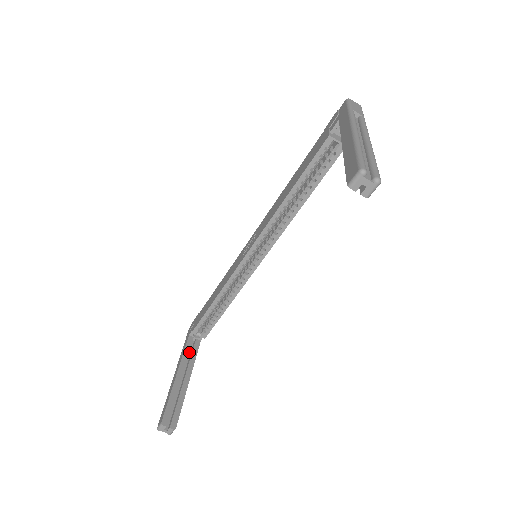
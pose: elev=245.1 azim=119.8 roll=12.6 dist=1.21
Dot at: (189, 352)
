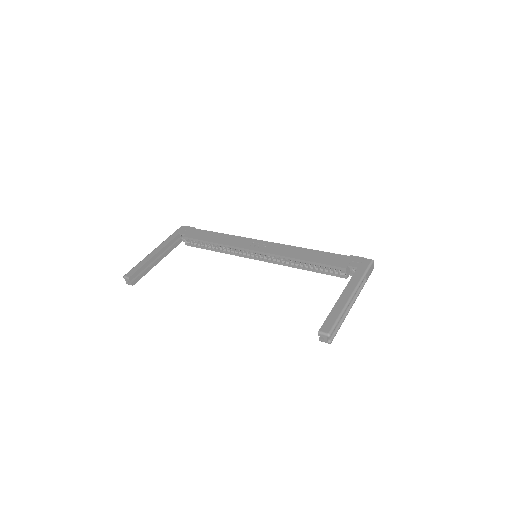
Dot at: occluded
